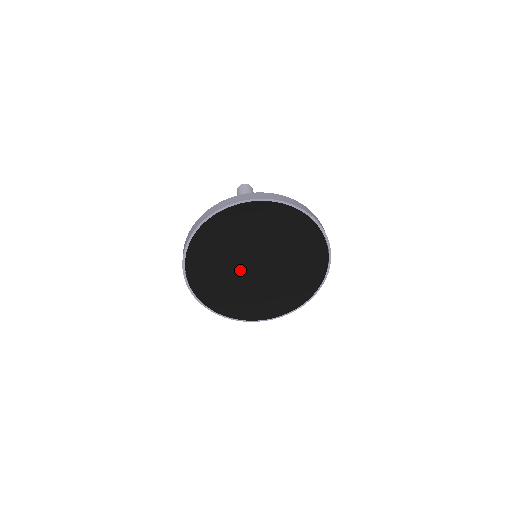
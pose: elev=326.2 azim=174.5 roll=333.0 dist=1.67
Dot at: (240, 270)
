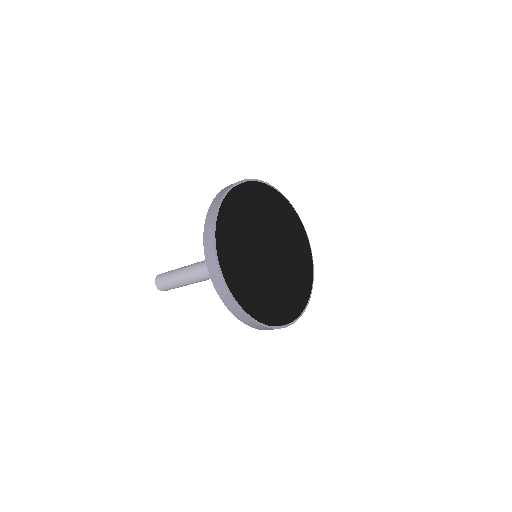
Dot at: (260, 257)
